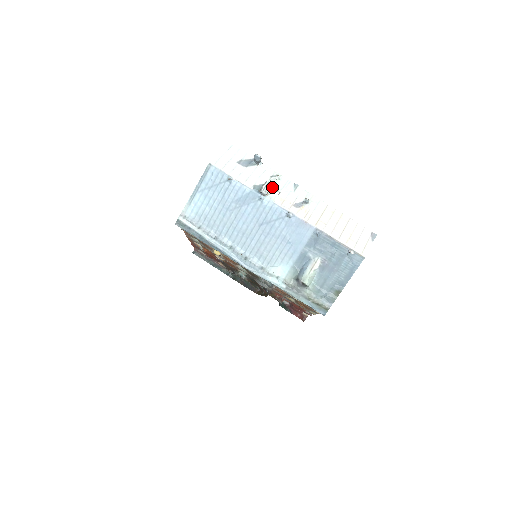
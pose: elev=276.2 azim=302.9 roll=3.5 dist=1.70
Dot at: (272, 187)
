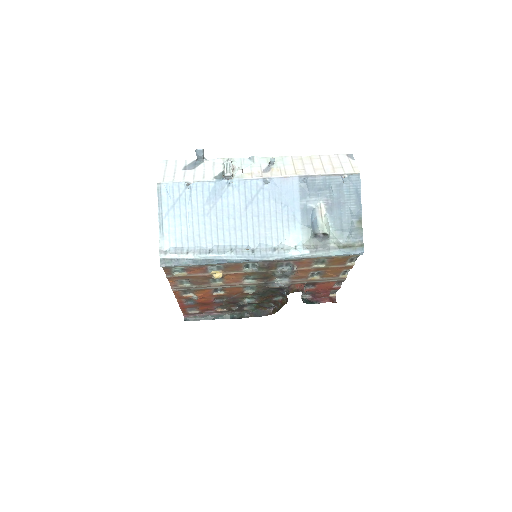
Dot at: (233, 167)
